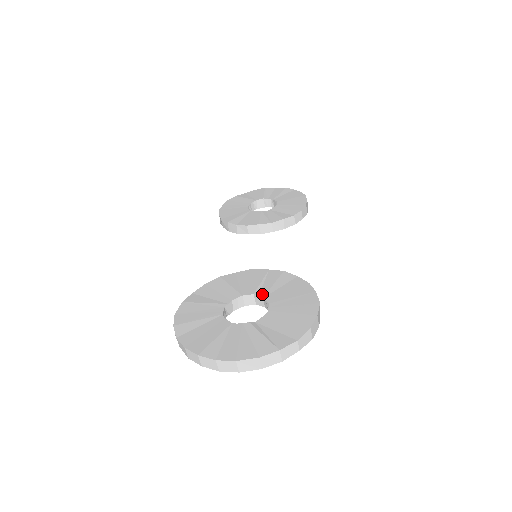
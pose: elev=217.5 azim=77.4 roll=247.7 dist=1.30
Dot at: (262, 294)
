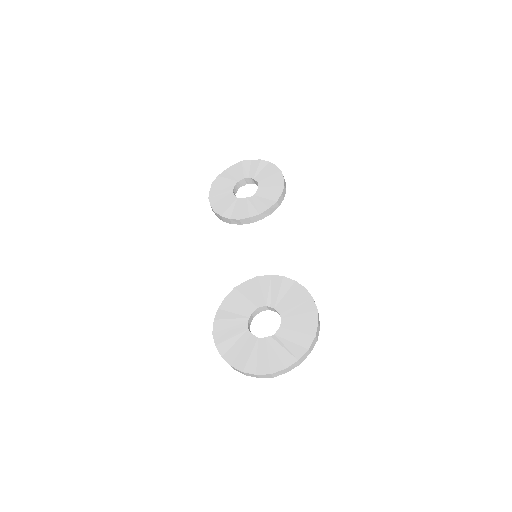
Dot at: (273, 304)
